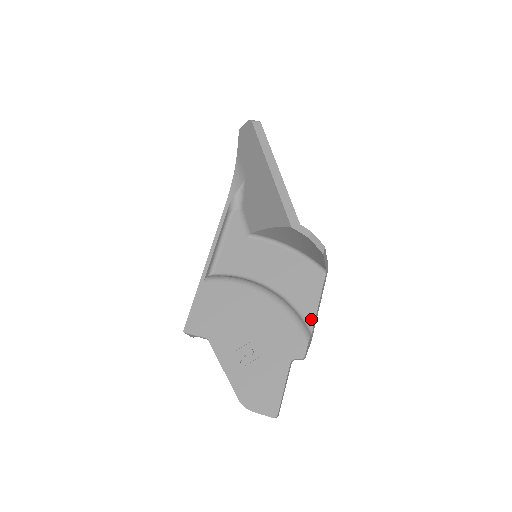
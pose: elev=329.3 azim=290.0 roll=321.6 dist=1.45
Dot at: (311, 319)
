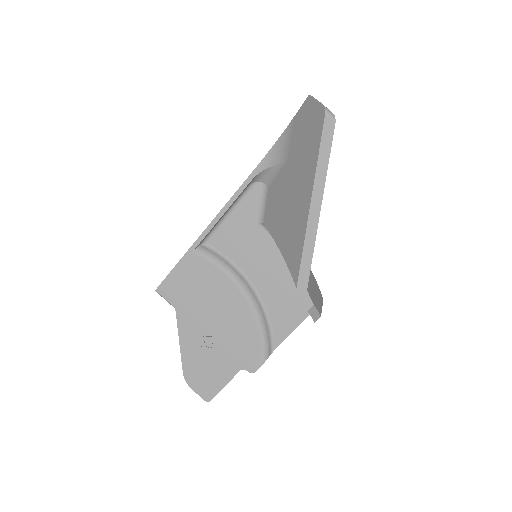
Dot at: (278, 341)
